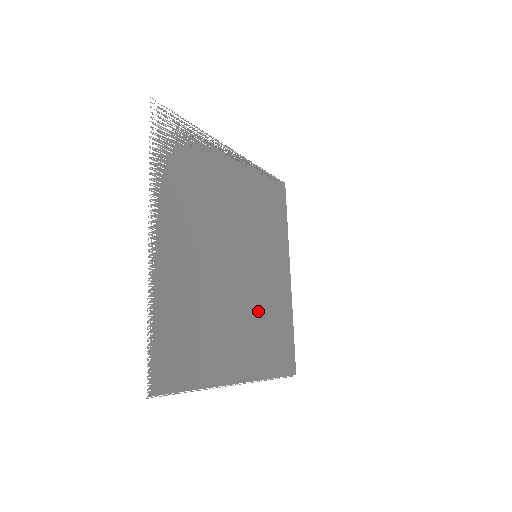
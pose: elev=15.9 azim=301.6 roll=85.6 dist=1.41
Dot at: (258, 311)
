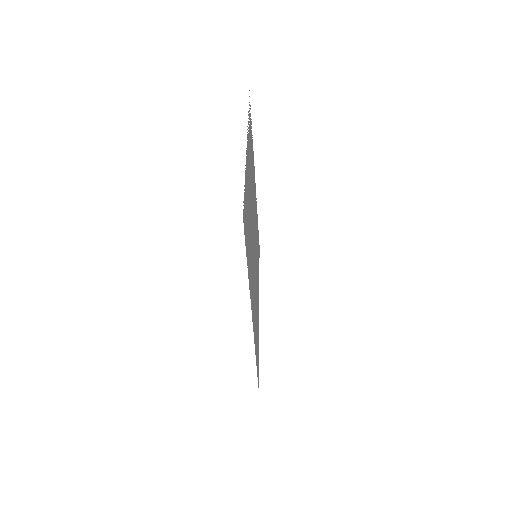
Dot at: (255, 292)
